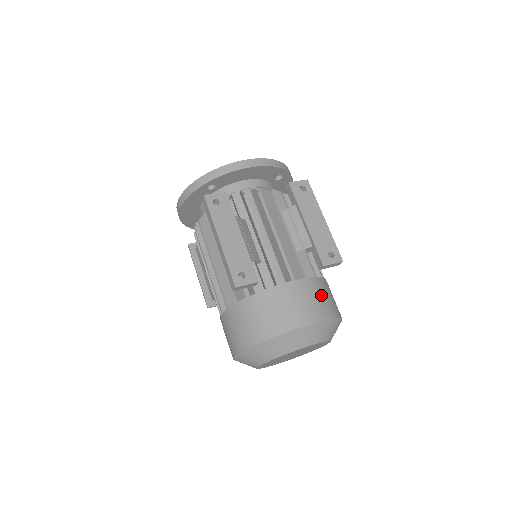
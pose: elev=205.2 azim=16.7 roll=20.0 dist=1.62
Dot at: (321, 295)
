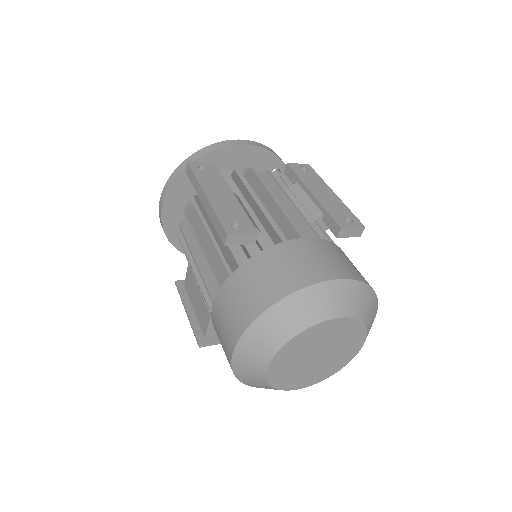
Dot at: (343, 258)
